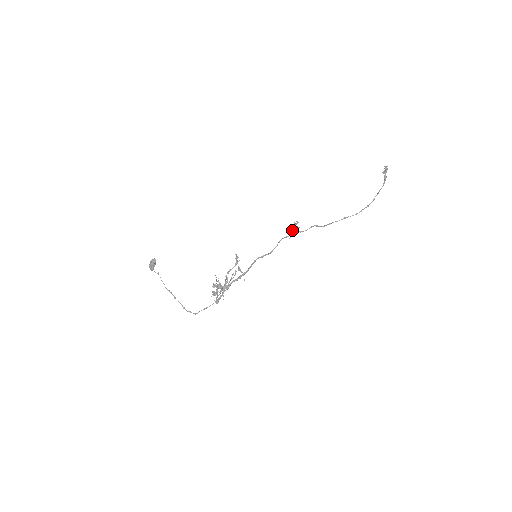
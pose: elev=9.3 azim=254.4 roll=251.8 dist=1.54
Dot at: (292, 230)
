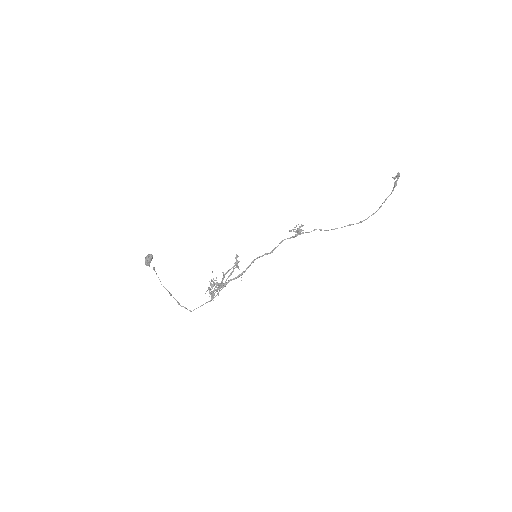
Dot at: occluded
